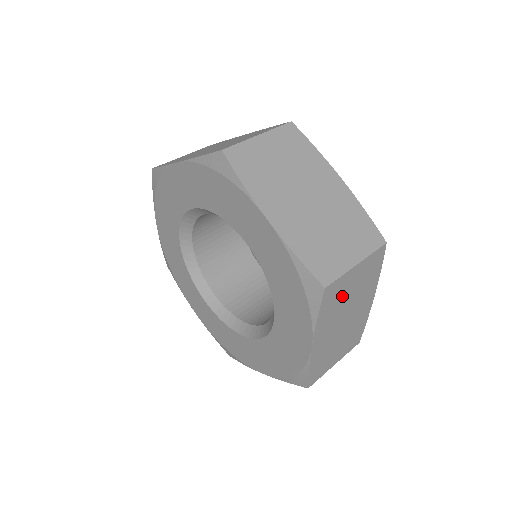
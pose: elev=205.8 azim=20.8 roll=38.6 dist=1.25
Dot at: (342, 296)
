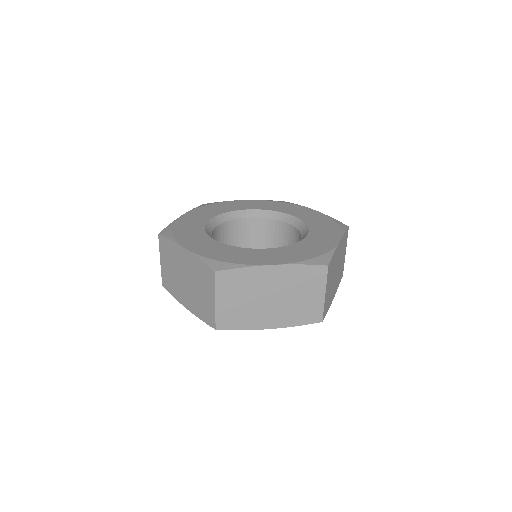
Dot at: occluded
